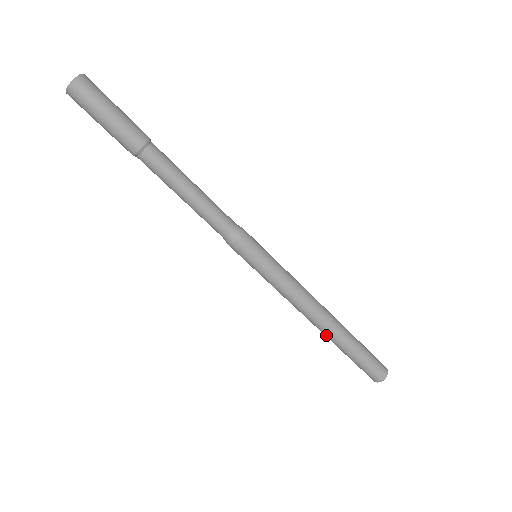
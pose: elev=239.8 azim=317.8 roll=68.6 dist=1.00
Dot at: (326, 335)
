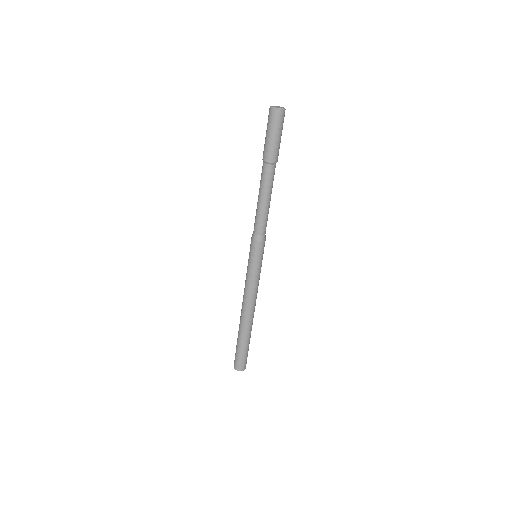
Dot at: (246, 325)
